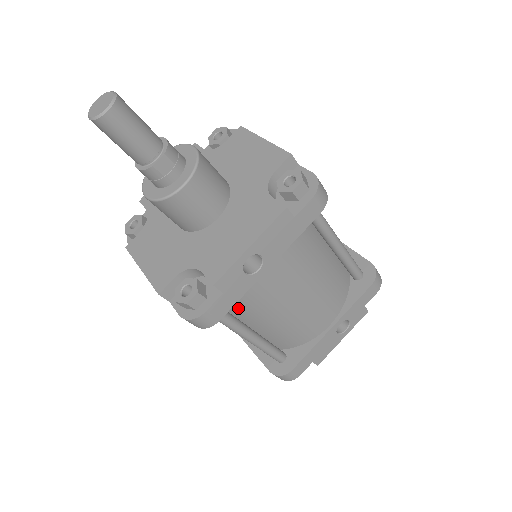
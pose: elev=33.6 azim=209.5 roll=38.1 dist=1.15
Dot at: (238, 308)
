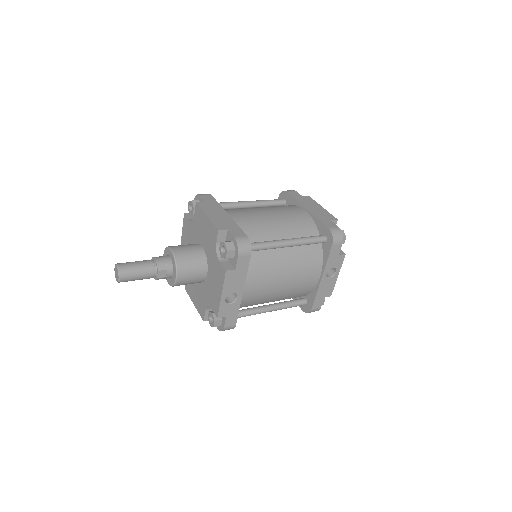
Dot at: (249, 305)
